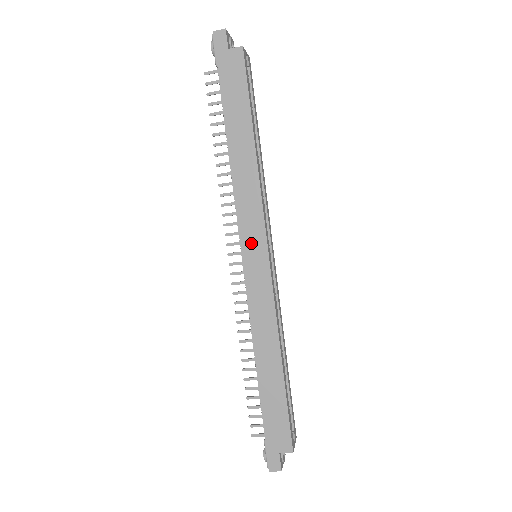
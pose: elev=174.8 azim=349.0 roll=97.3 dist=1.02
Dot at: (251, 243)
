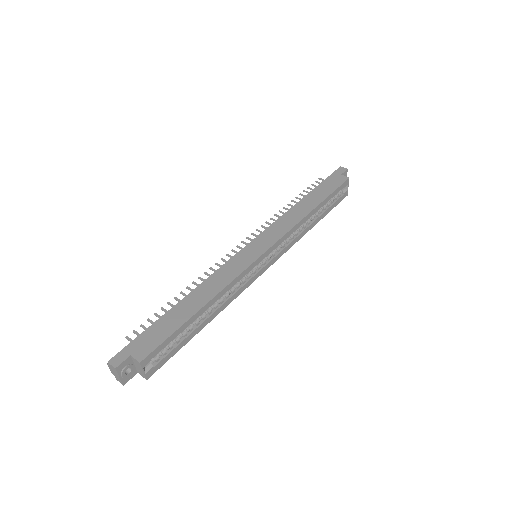
Dot at: (262, 241)
